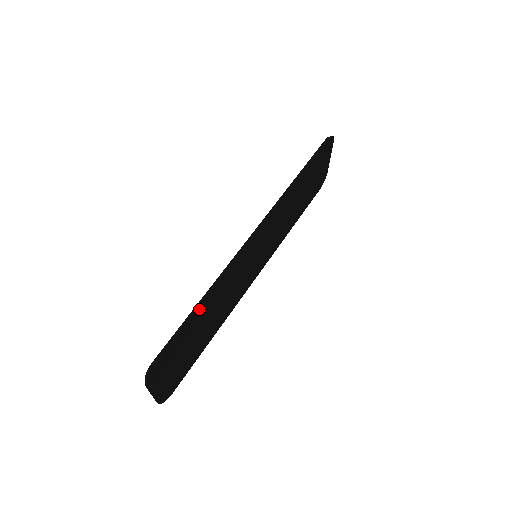
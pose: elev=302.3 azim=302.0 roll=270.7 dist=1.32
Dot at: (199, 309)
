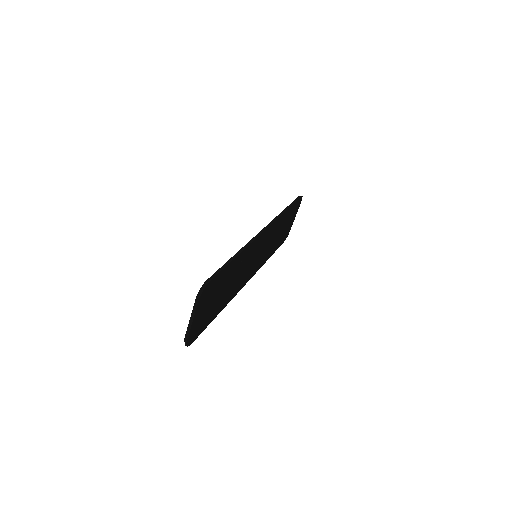
Dot at: (234, 260)
